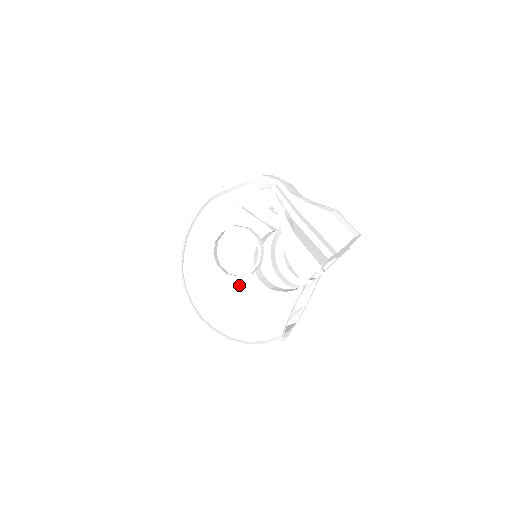
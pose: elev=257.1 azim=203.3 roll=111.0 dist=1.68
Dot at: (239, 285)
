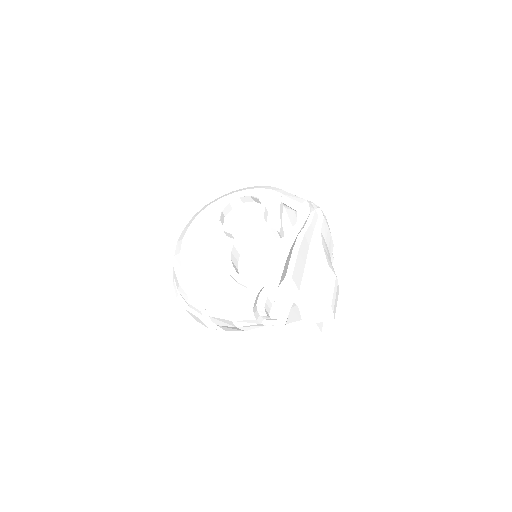
Dot at: (219, 239)
